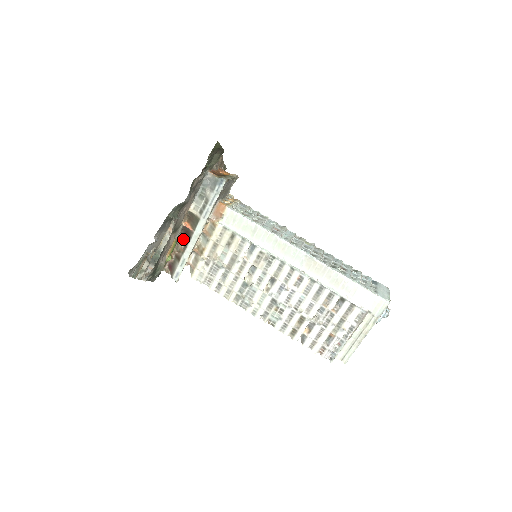
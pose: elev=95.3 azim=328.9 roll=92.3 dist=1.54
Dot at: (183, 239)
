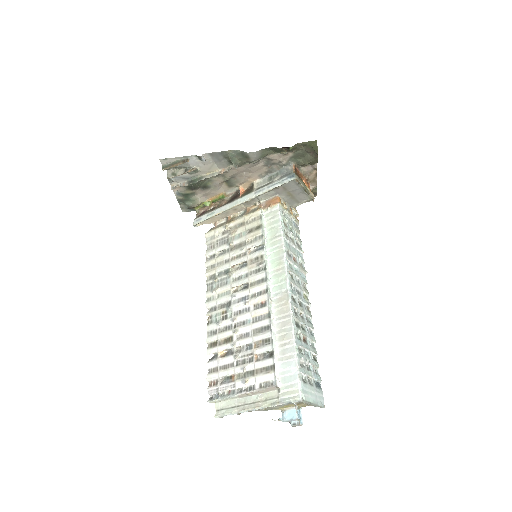
Dot at: (230, 200)
